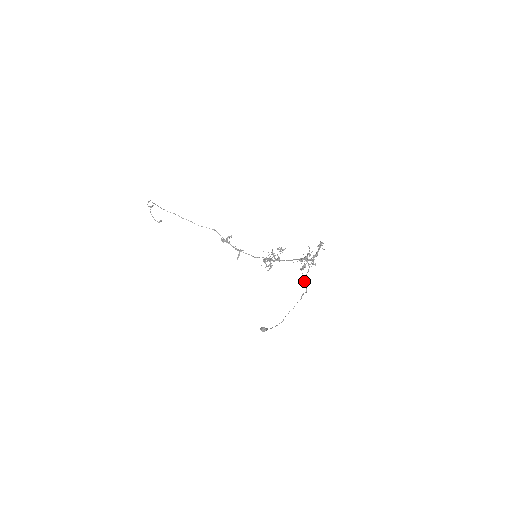
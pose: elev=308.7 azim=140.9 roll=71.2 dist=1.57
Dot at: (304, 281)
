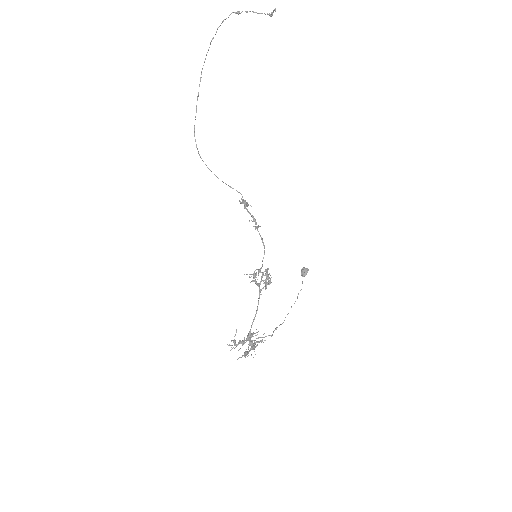
Dot at: (256, 338)
